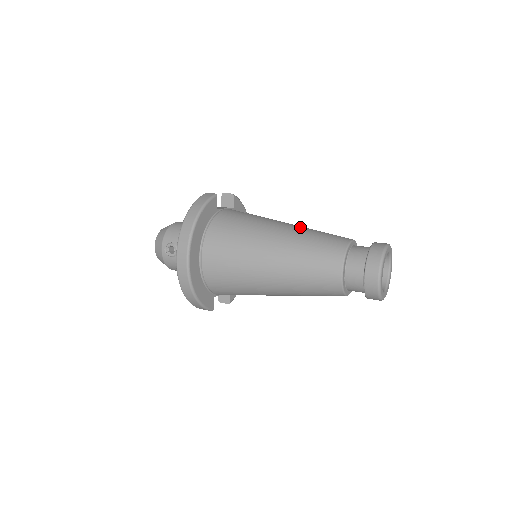
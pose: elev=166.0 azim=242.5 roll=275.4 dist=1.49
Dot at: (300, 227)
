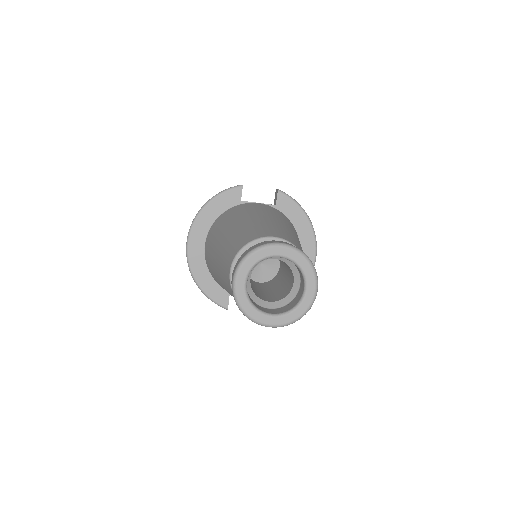
Dot at: (263, 220)
